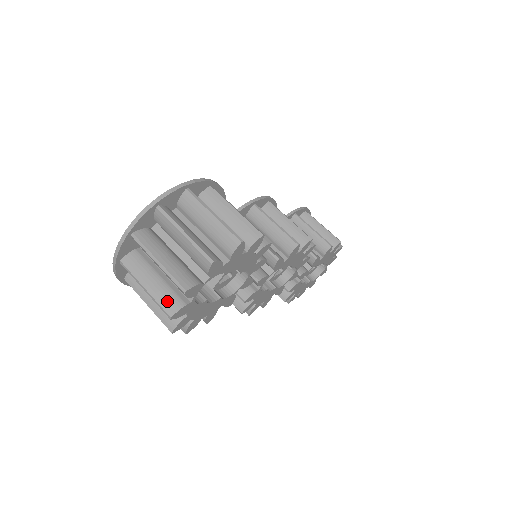
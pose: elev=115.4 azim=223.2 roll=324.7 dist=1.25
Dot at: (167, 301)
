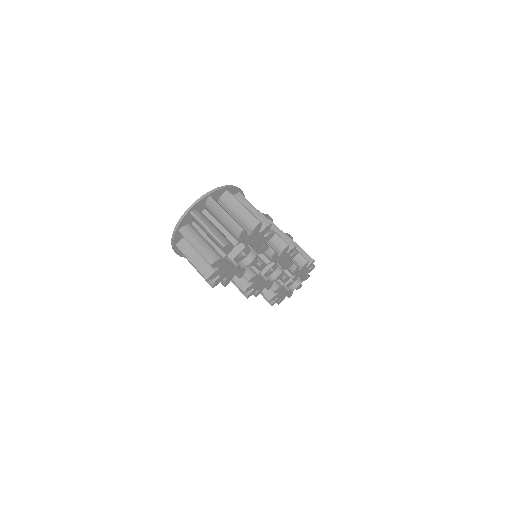
Dot at: (209, 255)
